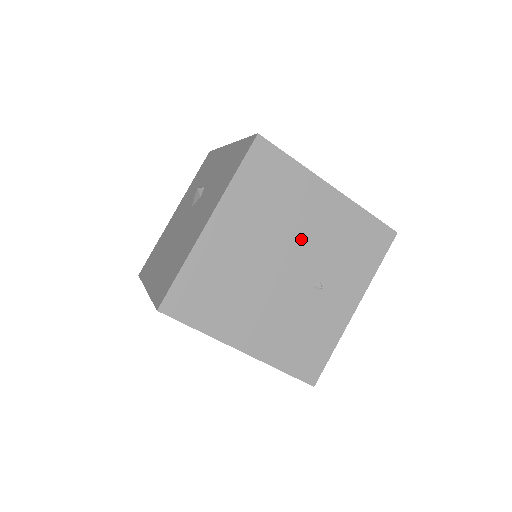
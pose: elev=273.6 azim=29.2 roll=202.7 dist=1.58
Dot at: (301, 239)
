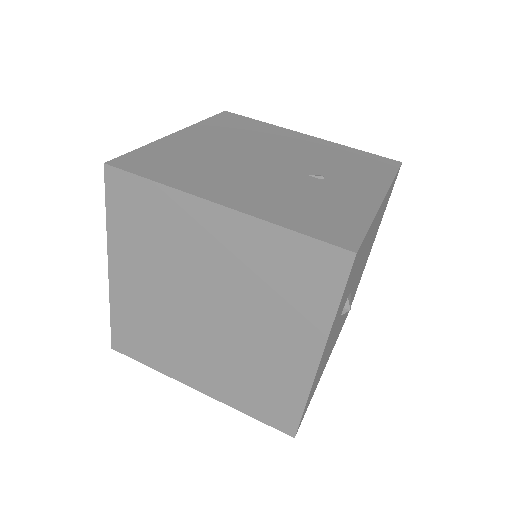
Dot at: (284, 151)
